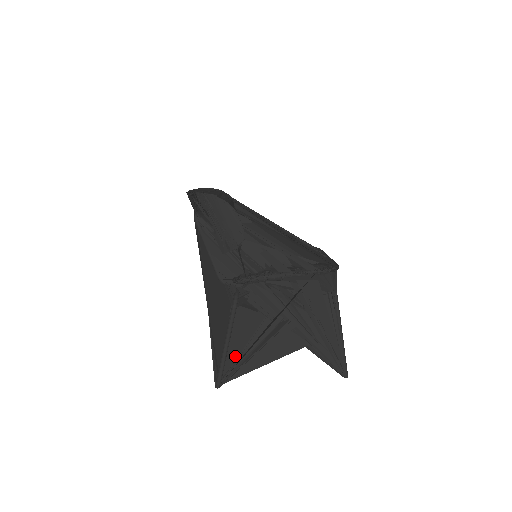
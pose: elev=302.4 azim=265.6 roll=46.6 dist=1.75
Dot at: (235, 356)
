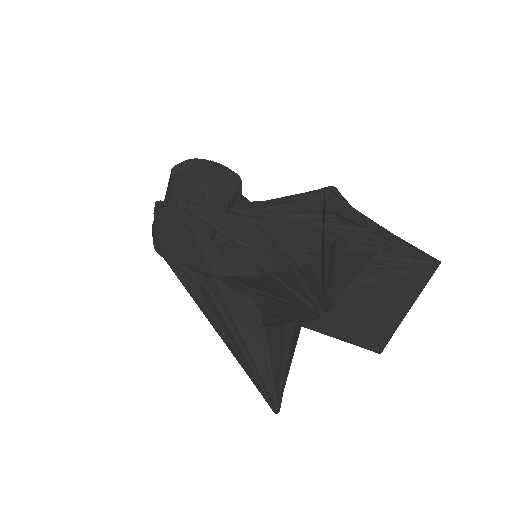
Dot at: occluded
